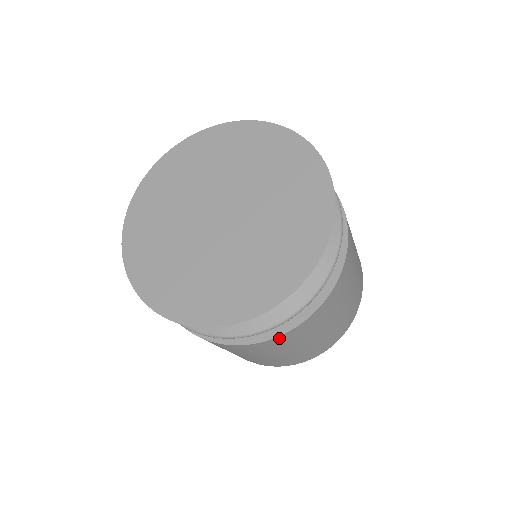
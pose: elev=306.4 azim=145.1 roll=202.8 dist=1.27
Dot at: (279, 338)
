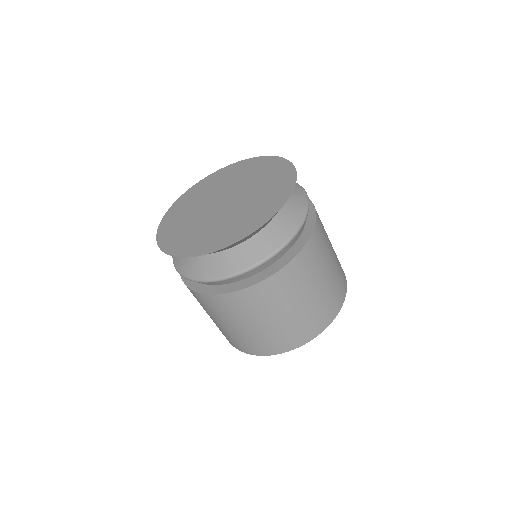
Dot at: (303, 254)
